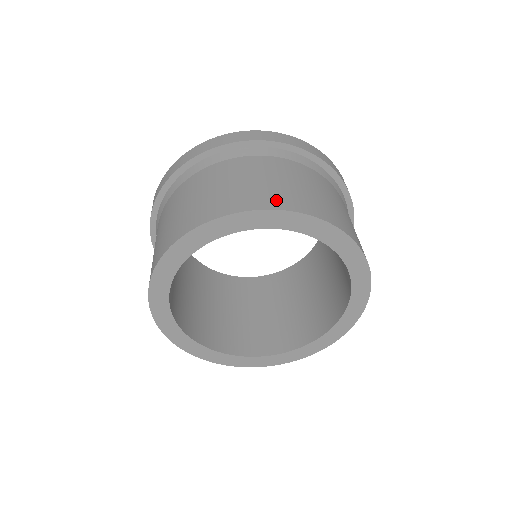
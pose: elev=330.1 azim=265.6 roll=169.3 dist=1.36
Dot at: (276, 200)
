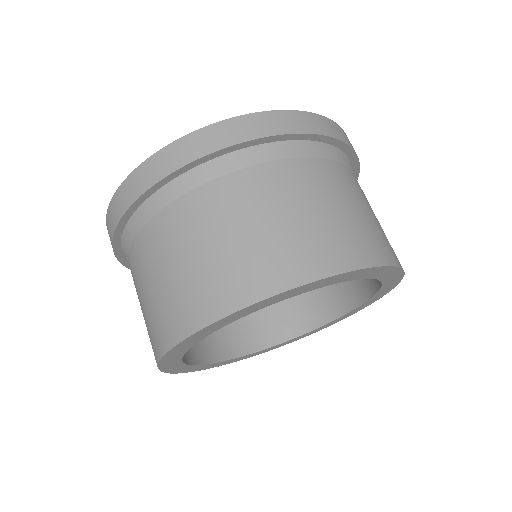
Dot at: (331, 255)
